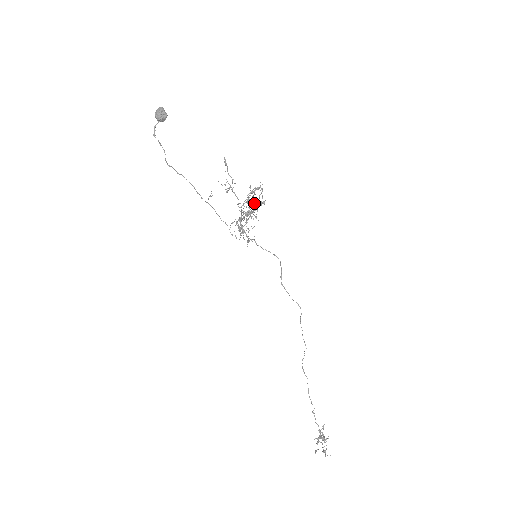
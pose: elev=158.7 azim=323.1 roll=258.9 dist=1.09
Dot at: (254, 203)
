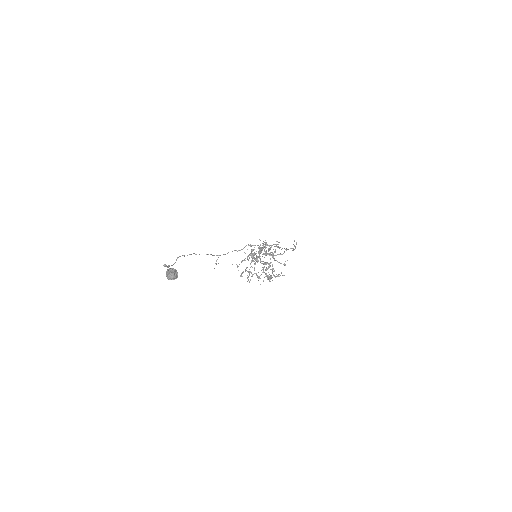
Dot at: (266, 269)
